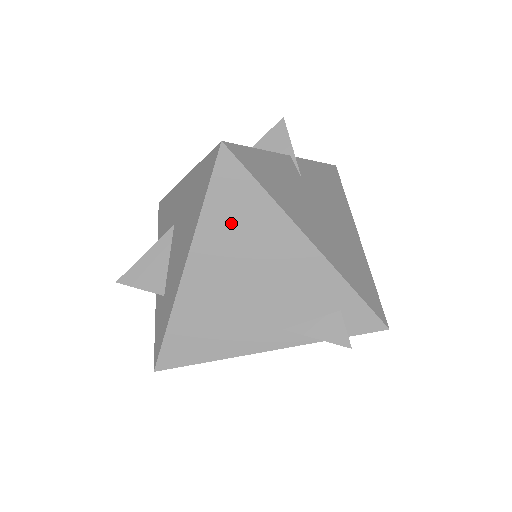
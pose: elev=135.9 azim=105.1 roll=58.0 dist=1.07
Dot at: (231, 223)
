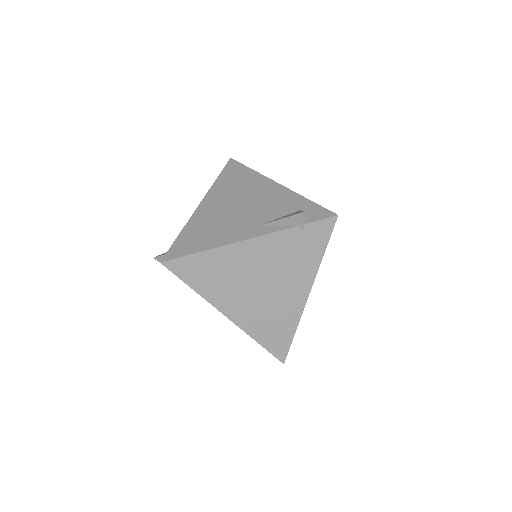
Dot at: (231, 183)
